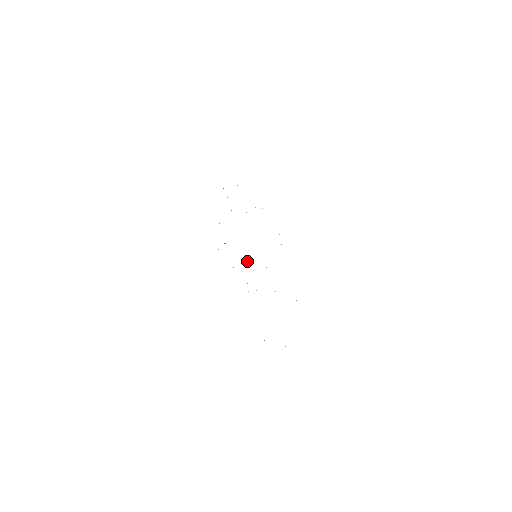
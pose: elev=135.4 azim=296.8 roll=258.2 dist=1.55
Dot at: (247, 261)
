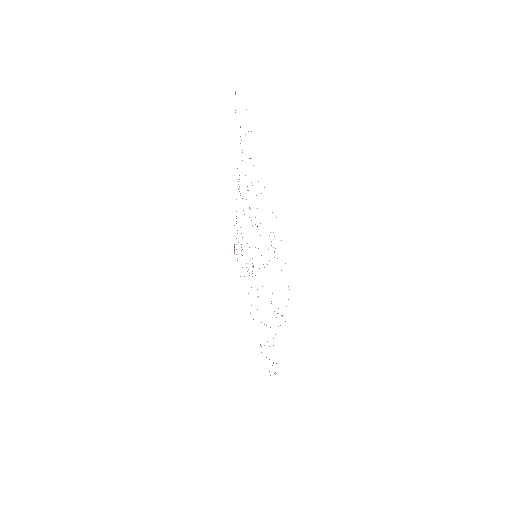
Dot at: occluded
